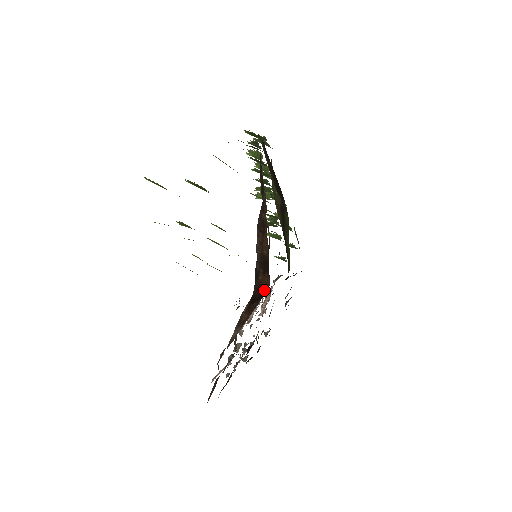
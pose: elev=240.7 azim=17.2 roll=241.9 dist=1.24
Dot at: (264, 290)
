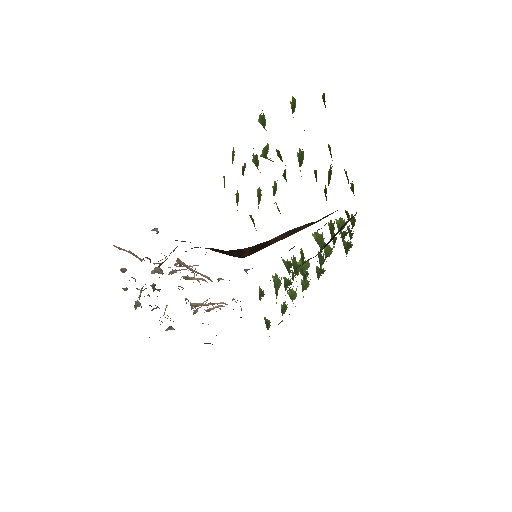
Dot at: (236, 255)
